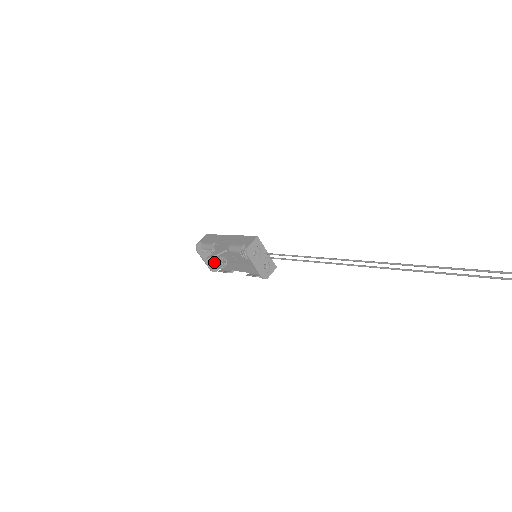
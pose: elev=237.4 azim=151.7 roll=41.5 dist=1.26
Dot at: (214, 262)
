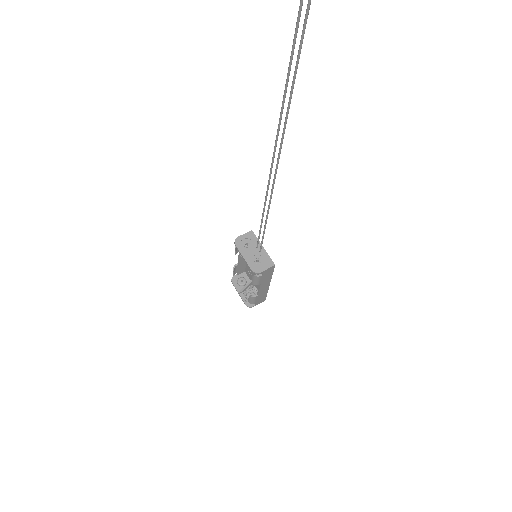
Dot at: (245, 292)
